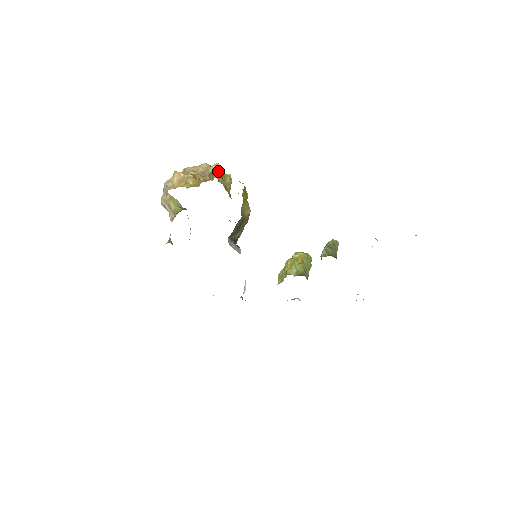
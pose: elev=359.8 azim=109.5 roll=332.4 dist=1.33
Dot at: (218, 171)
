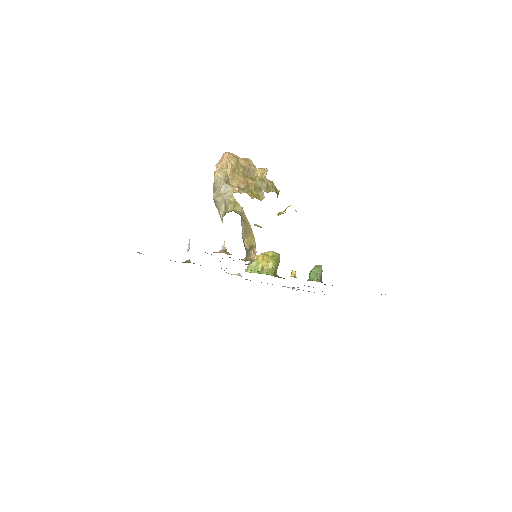
Dot at: (273, 185)
